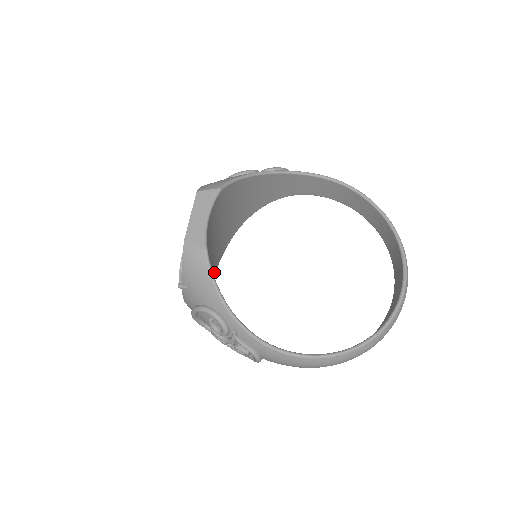
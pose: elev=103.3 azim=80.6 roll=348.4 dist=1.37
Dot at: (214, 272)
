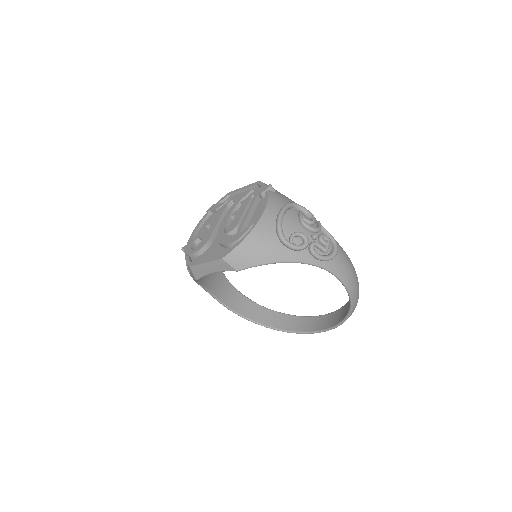
Dot at: occluded
